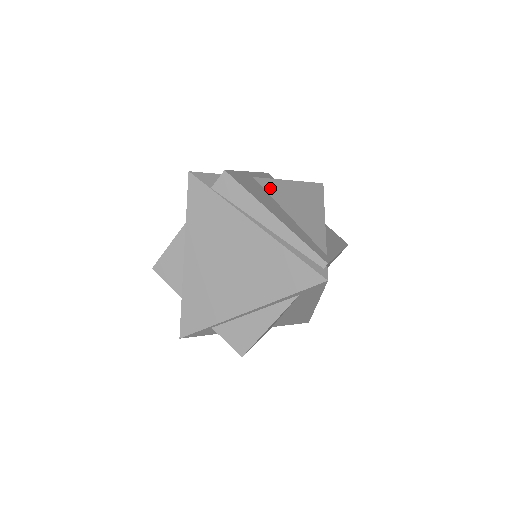
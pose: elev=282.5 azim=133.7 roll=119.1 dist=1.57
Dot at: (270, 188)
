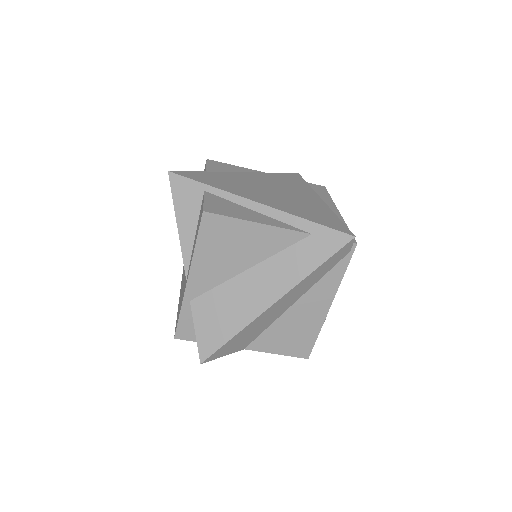
Dot at: occluded
